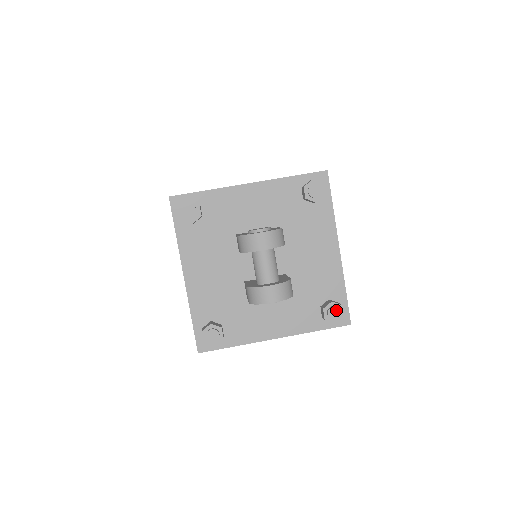
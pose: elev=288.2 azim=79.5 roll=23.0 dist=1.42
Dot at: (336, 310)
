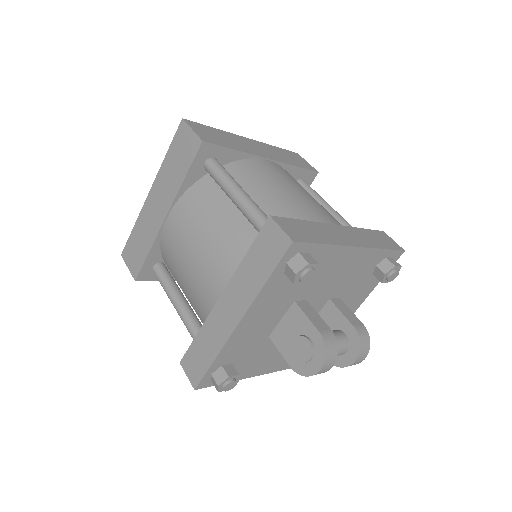
Dot at: (394, 275)
